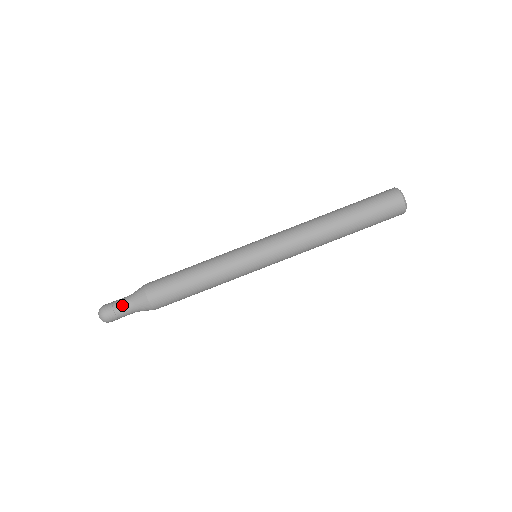
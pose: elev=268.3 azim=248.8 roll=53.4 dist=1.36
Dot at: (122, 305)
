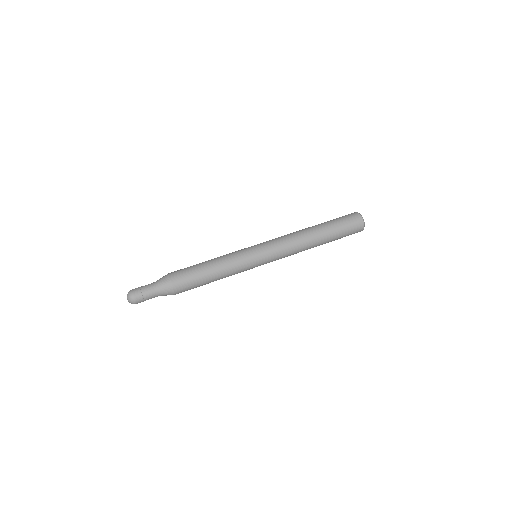
Dot at: (150, 292)
